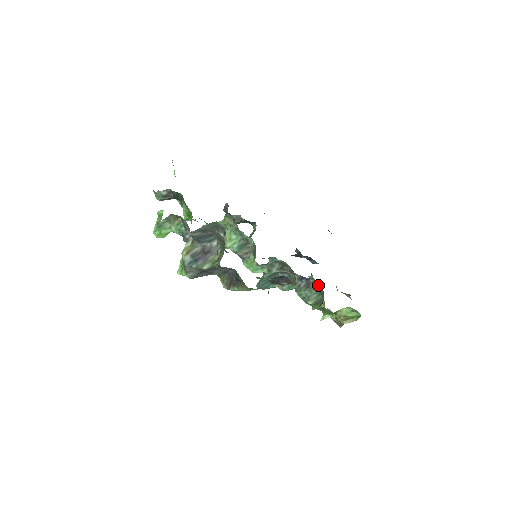
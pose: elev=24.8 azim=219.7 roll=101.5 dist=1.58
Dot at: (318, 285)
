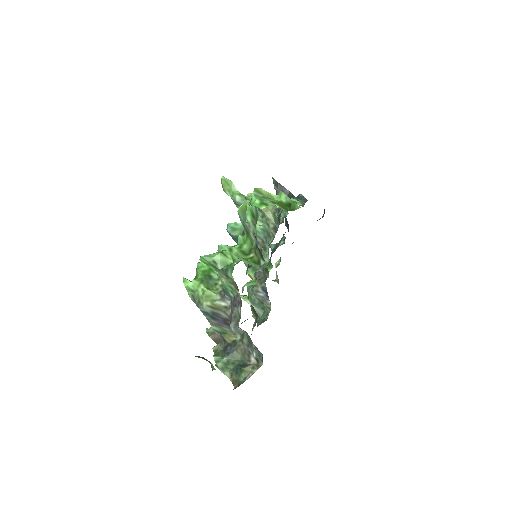
Dot at: (269, 310)
